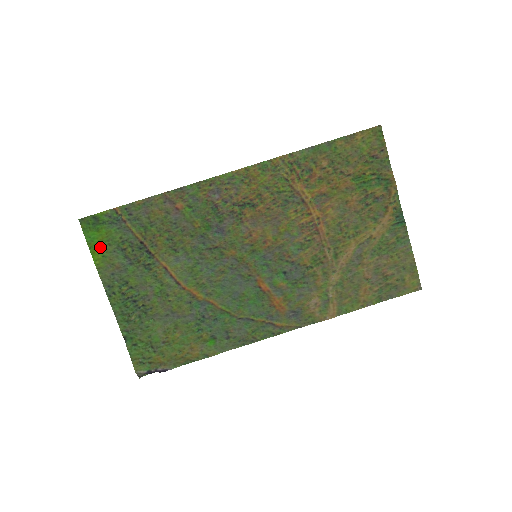
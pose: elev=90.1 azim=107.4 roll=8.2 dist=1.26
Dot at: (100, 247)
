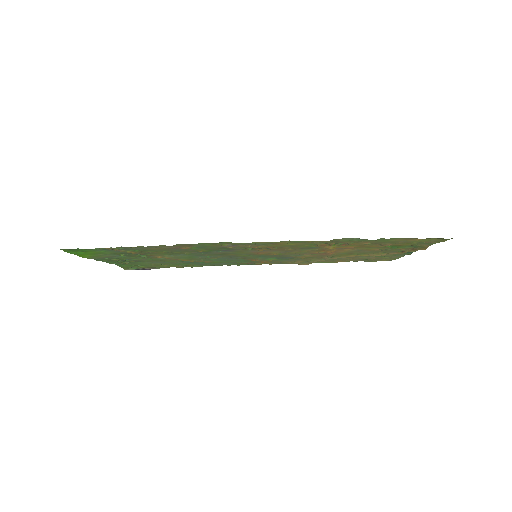
Dot at: (88, 255)
